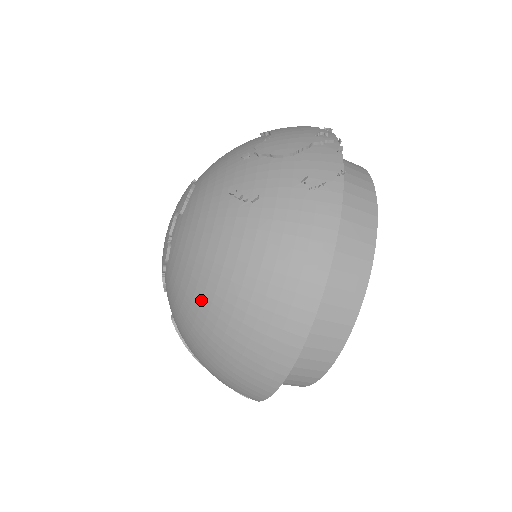
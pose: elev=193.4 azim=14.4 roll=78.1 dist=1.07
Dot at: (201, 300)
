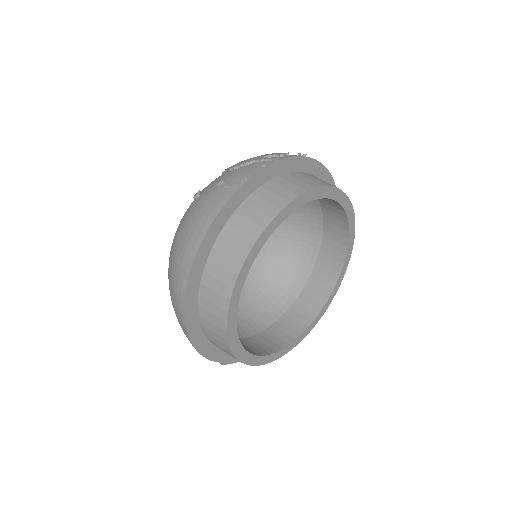
Dot at: occluded
